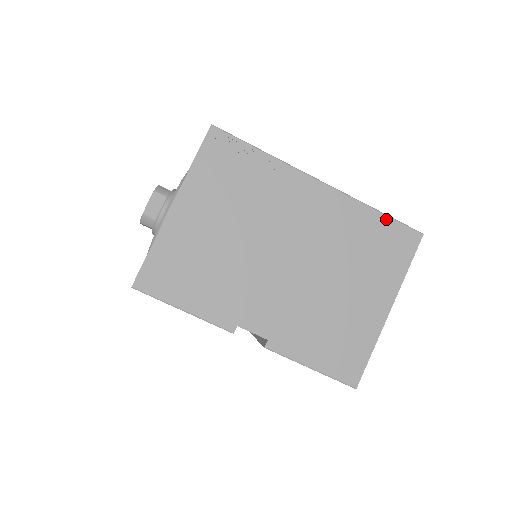
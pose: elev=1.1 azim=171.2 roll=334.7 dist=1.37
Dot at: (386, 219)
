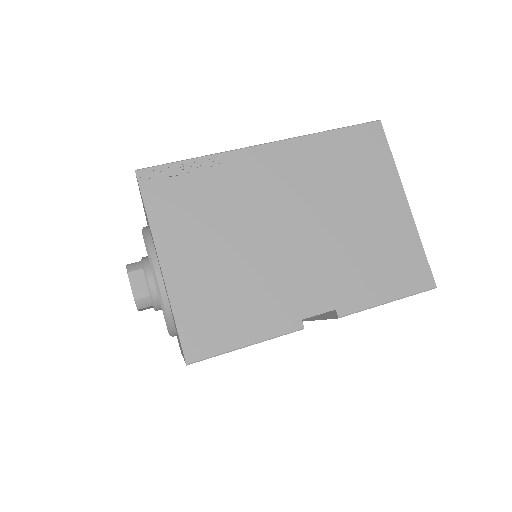
Dot at: (342, 132)
